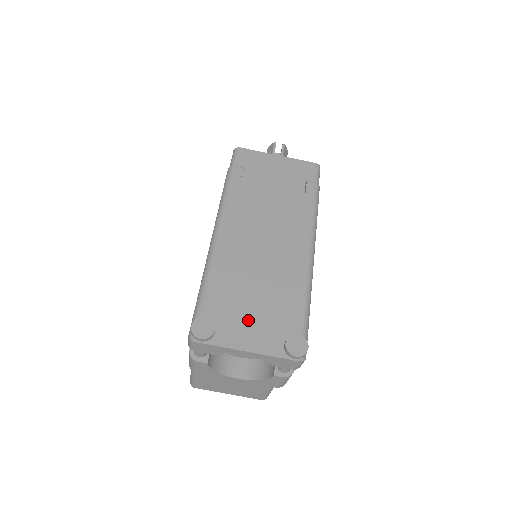
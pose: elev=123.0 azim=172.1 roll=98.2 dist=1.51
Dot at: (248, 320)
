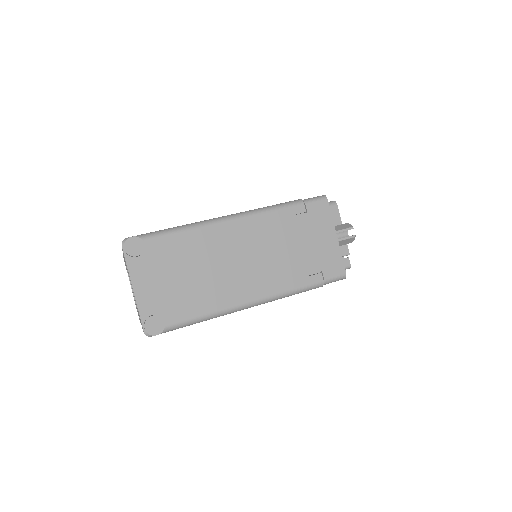
Dot at: (160, 278)
